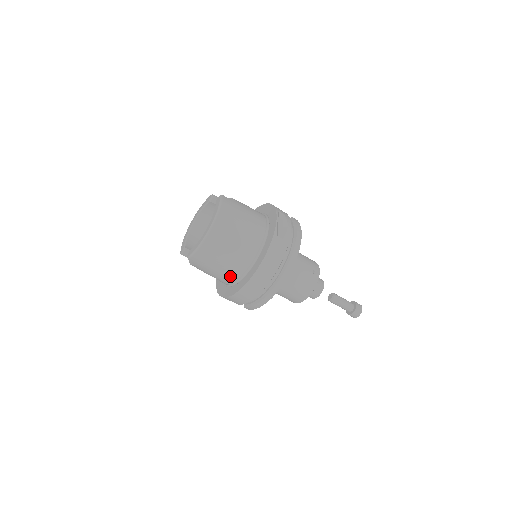
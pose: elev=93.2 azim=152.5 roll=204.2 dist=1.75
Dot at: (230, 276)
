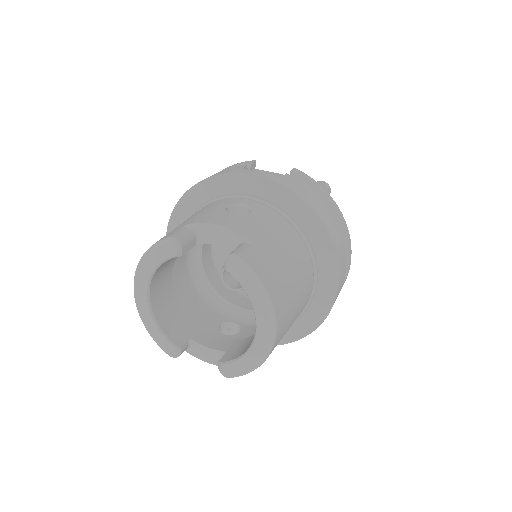
Dot at: occluded
